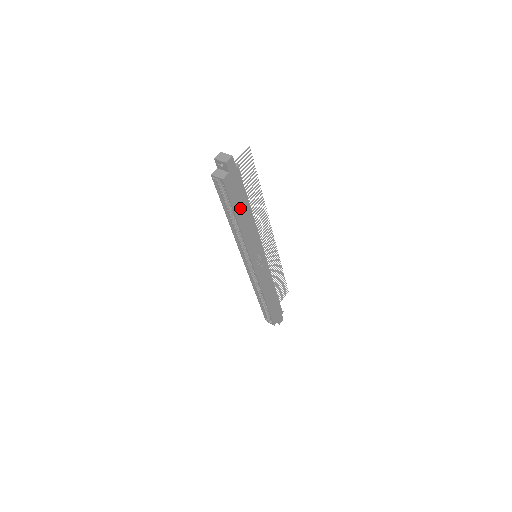
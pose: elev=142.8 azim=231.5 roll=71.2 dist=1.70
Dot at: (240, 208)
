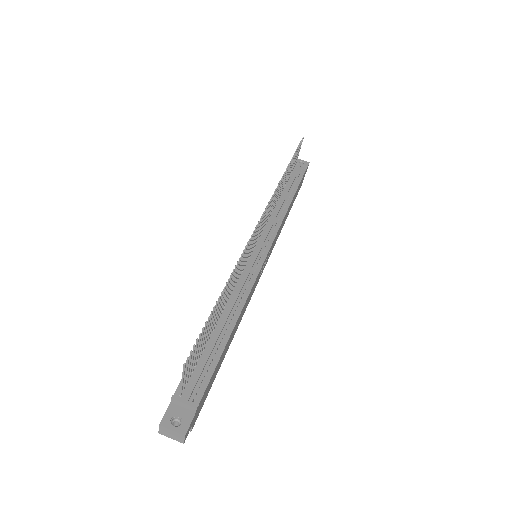
Dot at: (222, 358)
